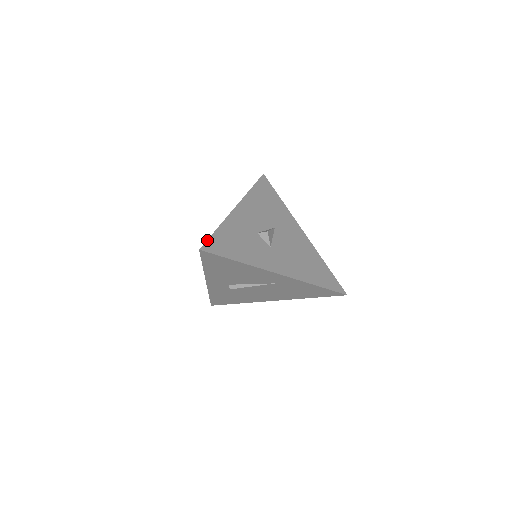
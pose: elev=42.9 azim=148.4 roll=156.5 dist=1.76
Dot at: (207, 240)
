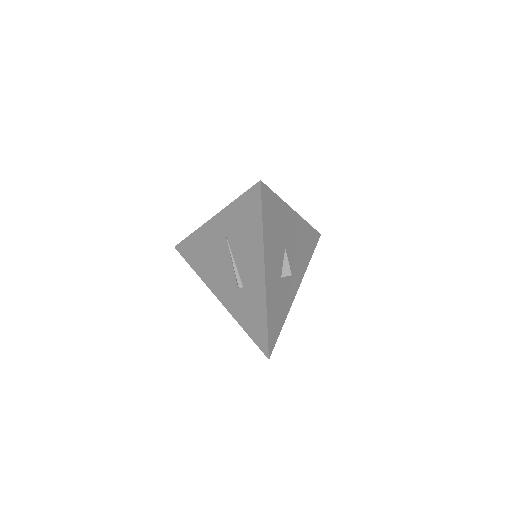
Dot at: (268, 345)
